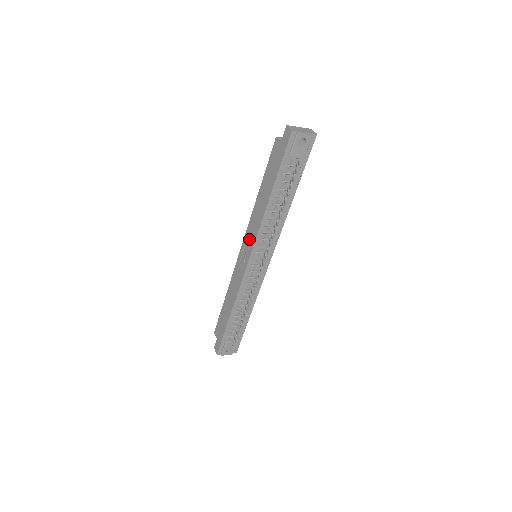
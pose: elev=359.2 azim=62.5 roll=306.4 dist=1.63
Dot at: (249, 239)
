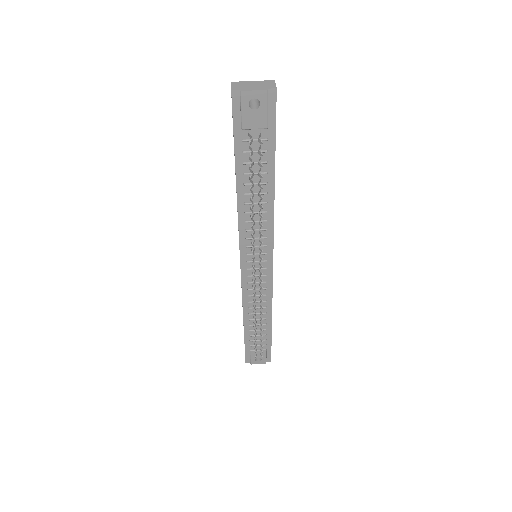
Dot at: occluded
